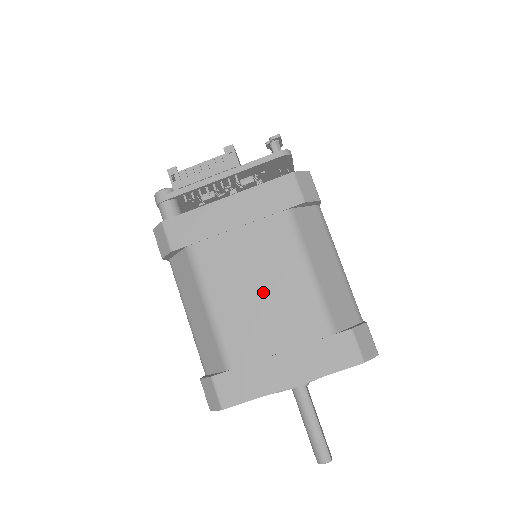
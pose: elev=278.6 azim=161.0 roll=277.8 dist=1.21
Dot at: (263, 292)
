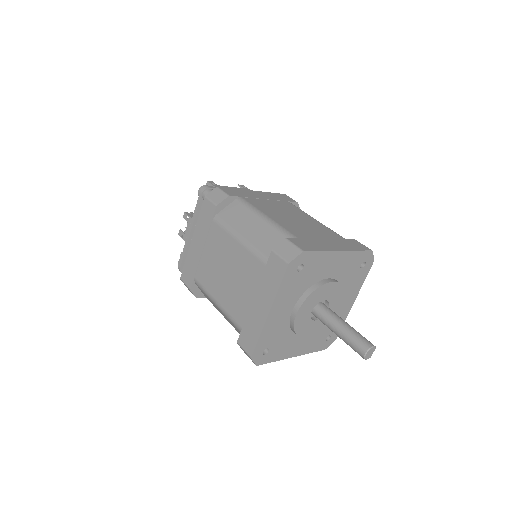
Dot at: (296, 219)
